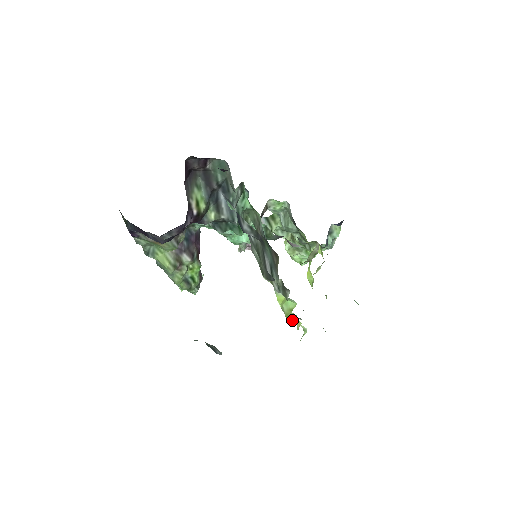
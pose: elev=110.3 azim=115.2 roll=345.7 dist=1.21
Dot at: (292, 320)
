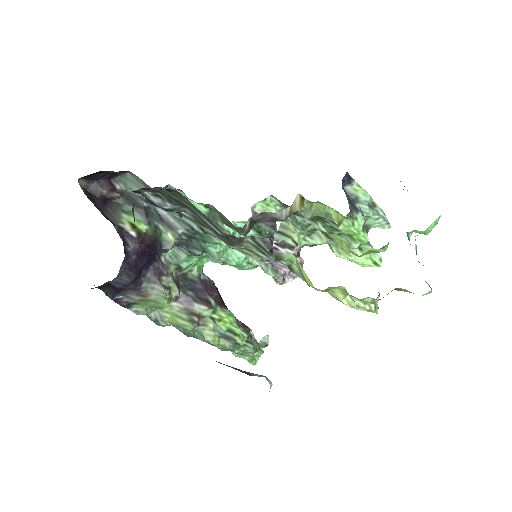
Dot at: (369, 310)
